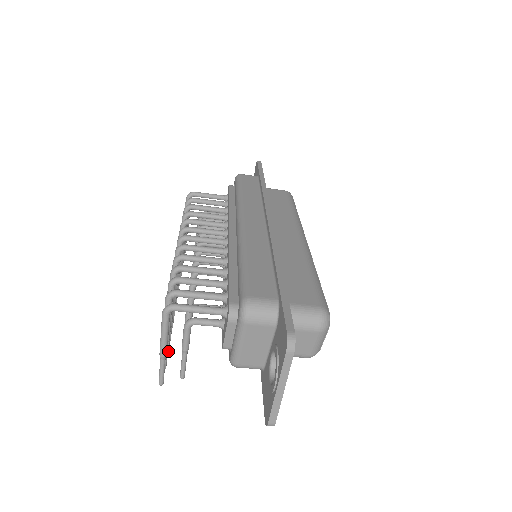
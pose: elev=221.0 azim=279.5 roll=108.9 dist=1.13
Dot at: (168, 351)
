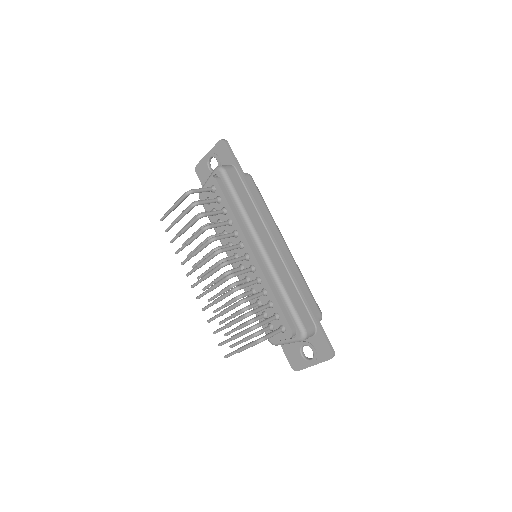
Dot at: occluded
